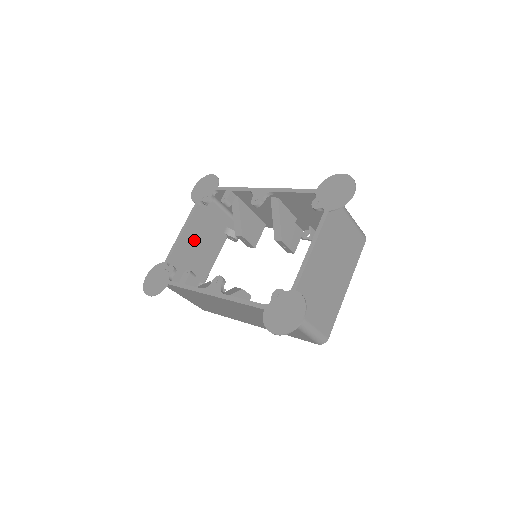
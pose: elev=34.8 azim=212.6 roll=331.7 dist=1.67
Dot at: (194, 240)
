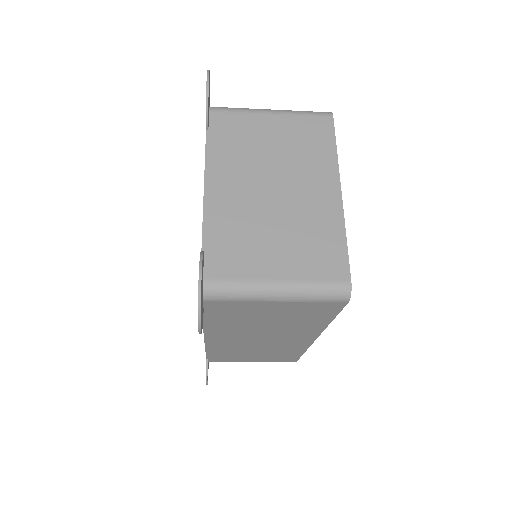
Dot at: occluded
